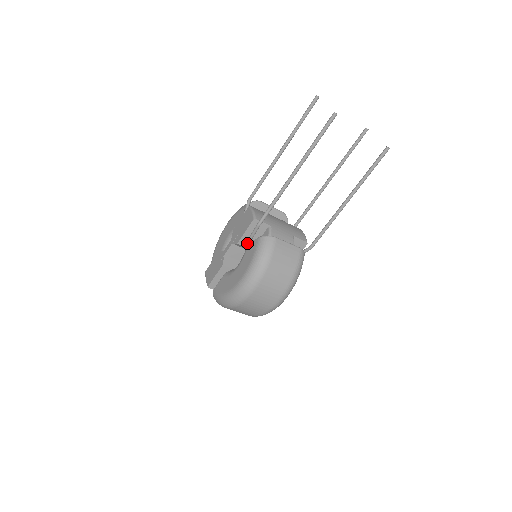
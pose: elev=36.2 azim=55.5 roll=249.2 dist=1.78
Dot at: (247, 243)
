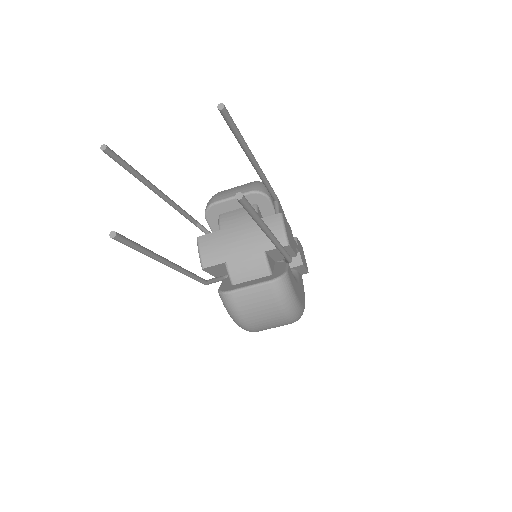
Dot at: (221, 280)
